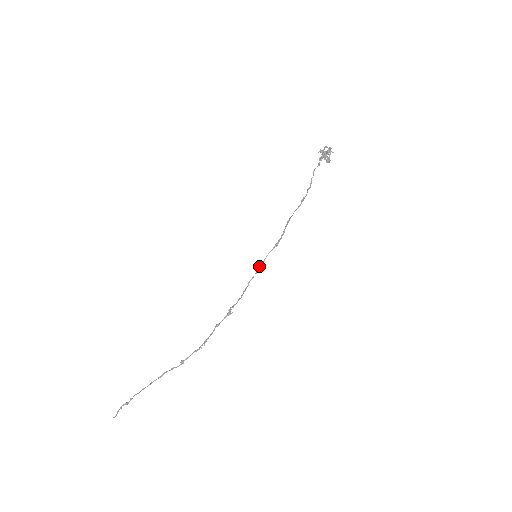
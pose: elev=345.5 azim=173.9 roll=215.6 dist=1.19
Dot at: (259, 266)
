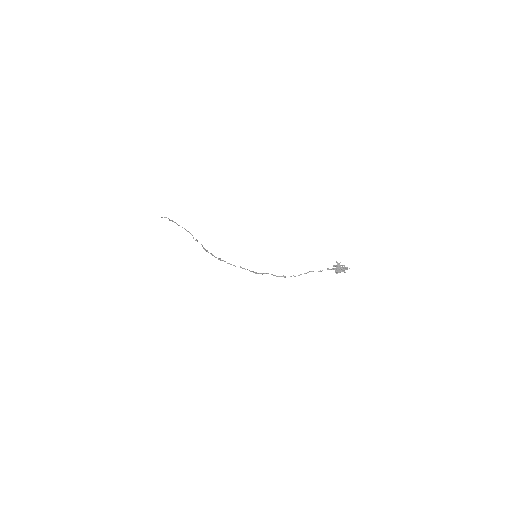
Dot at: (241, 267)
